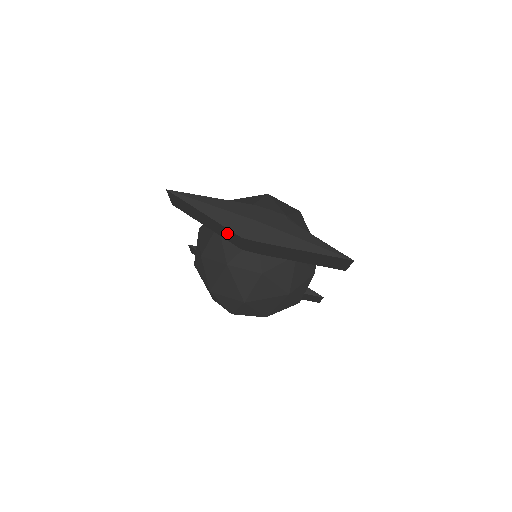
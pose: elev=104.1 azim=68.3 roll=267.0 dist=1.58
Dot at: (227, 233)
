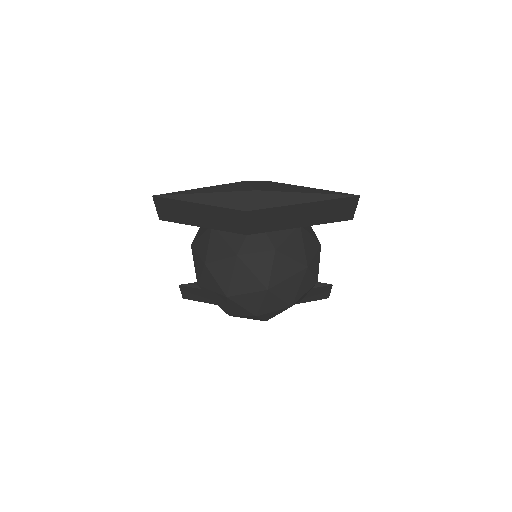
Dot at: (228, 218)
